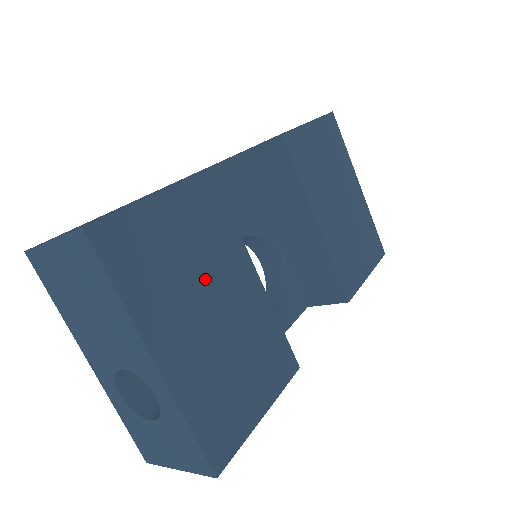
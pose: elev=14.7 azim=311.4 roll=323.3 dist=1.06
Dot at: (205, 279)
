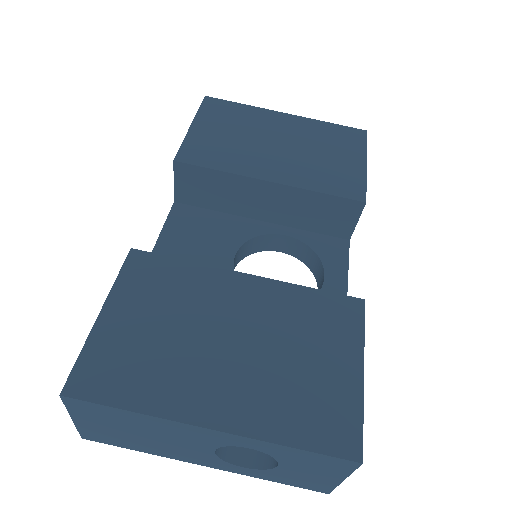
Dot at: (200, 326)
